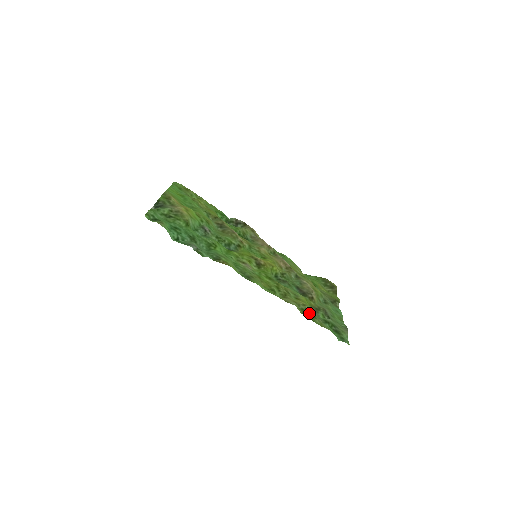
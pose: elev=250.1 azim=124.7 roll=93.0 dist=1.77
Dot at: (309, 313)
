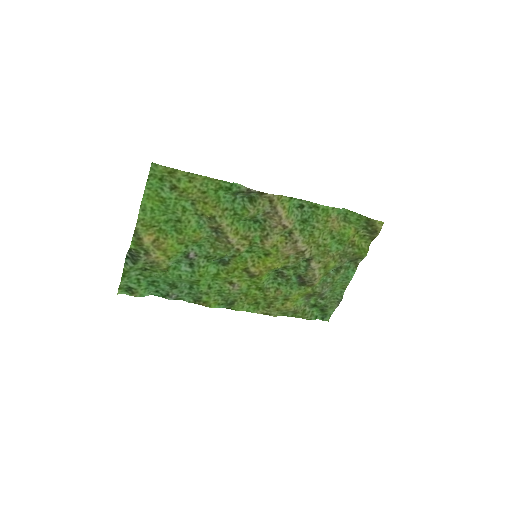
Dot at: (291, 313)
